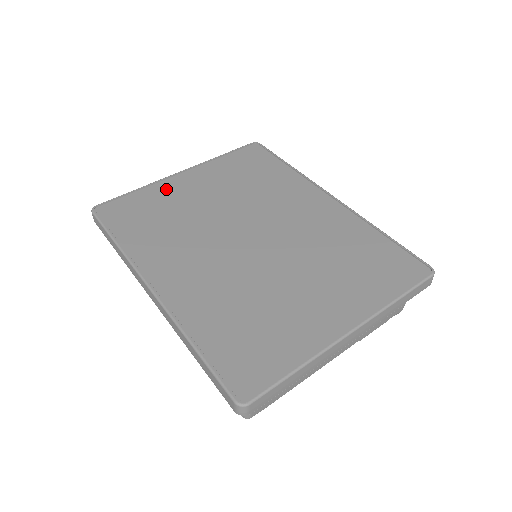
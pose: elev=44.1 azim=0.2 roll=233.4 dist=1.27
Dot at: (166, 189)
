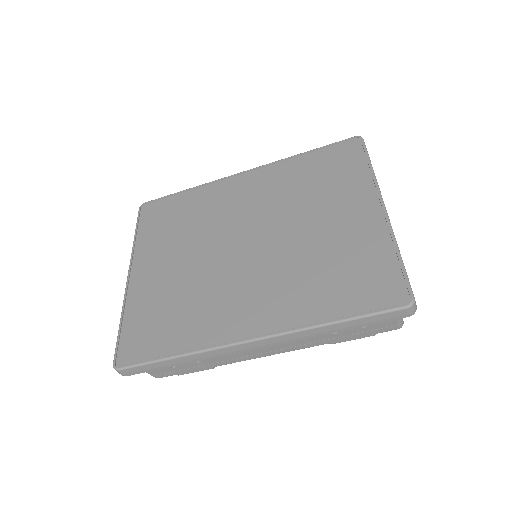
Dot at: (140, 294)
